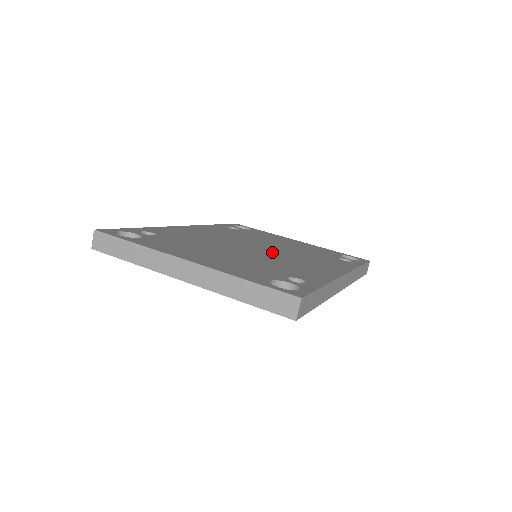
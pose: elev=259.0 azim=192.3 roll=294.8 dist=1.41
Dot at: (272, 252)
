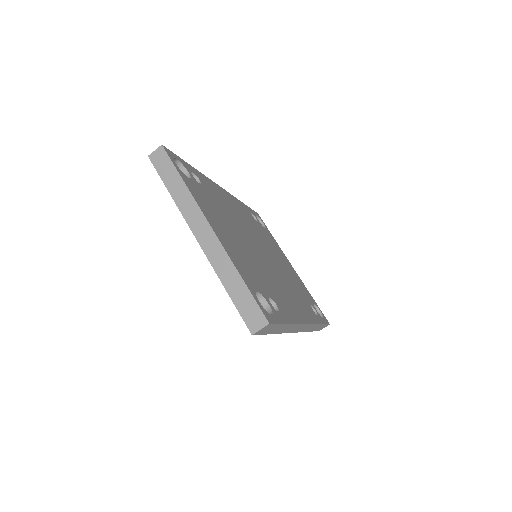
Dot at: (270, 263)
